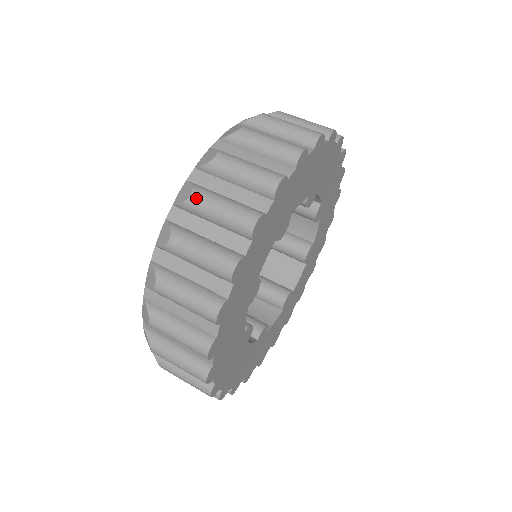
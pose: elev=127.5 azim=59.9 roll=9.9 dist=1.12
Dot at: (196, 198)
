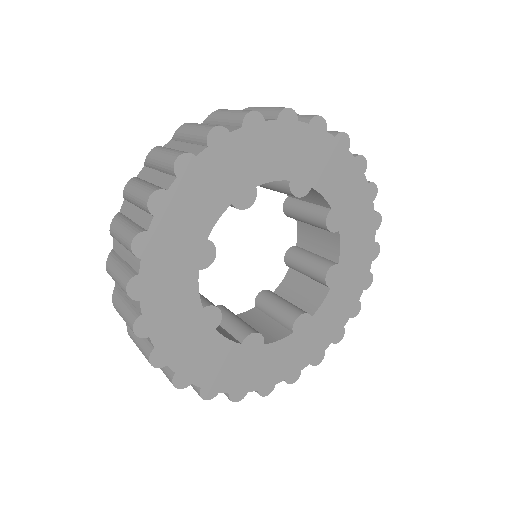
Dot at: (152, 151)
